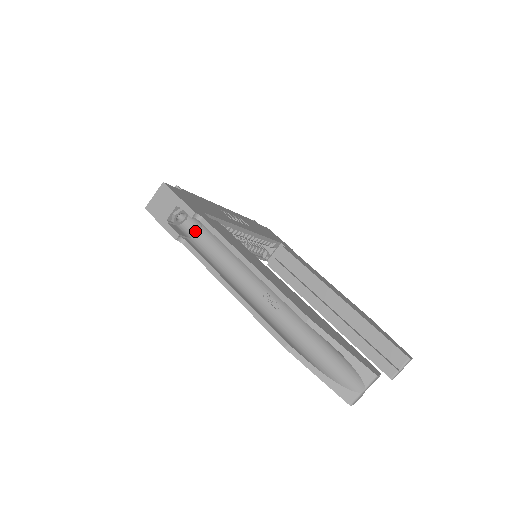
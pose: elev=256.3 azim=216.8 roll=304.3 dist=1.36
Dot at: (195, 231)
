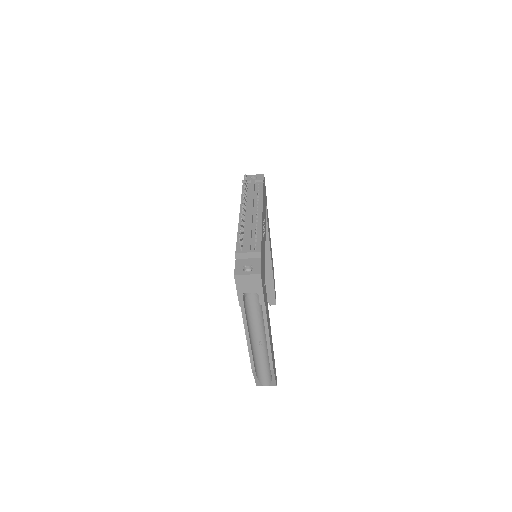
Dot at: (251, 293)
